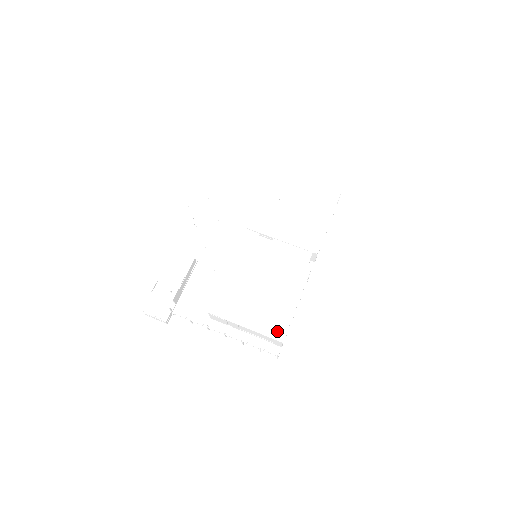
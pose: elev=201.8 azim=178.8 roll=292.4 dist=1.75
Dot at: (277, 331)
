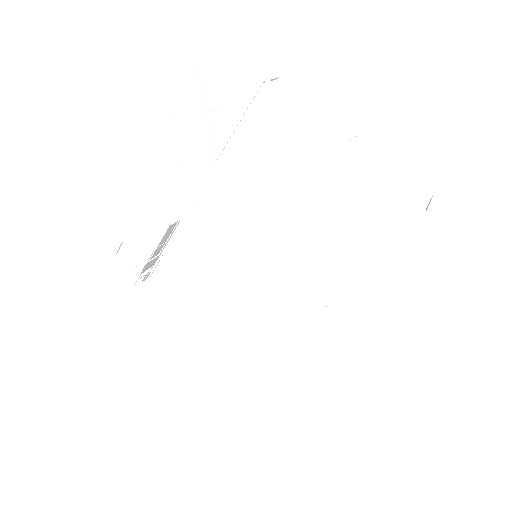
Dot at: (251, 374)
